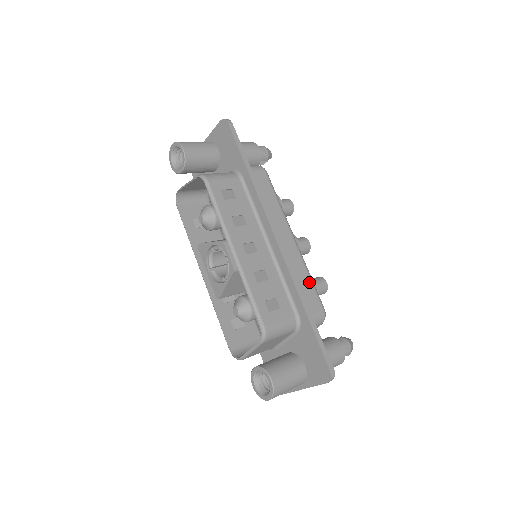
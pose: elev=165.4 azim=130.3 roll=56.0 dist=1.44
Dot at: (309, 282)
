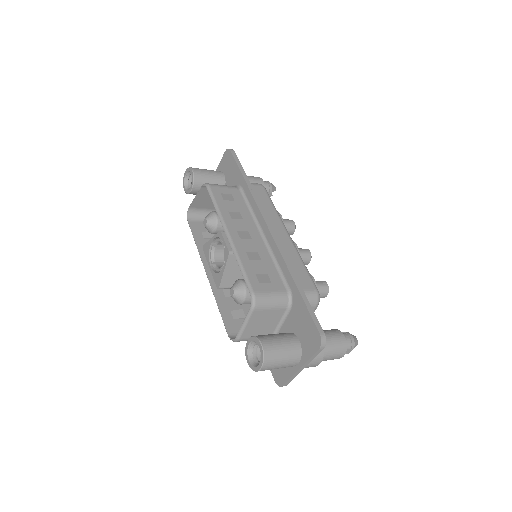
Dot at: (302, 267)
